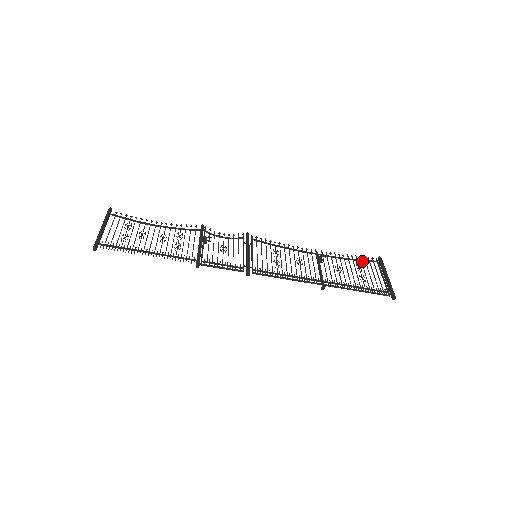
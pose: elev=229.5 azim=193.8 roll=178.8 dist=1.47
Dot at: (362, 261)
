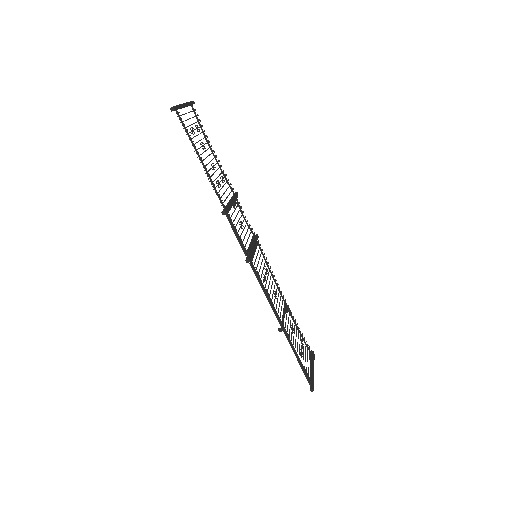
Dot at: (304, 342)
